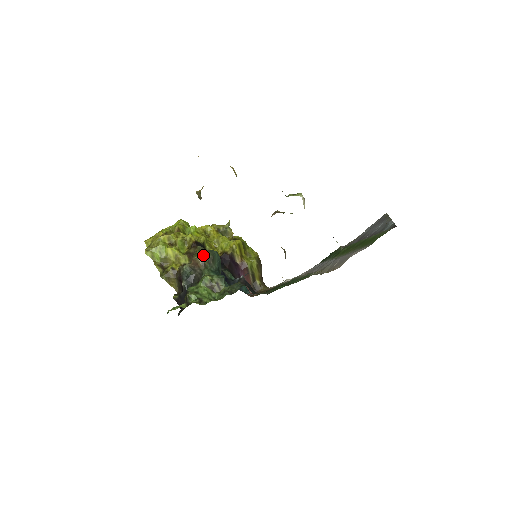
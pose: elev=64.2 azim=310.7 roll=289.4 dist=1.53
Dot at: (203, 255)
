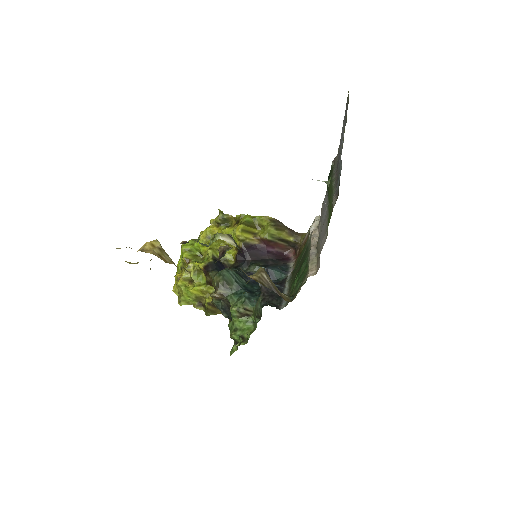
Dot at: (216, 285)
